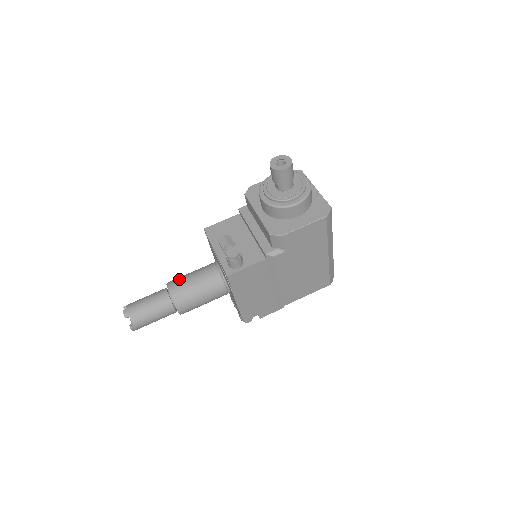
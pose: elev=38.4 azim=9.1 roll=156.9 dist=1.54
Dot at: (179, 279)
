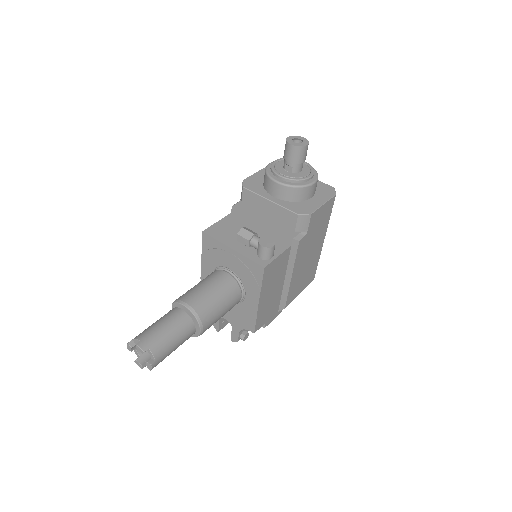
Dot at: (190, 293)
